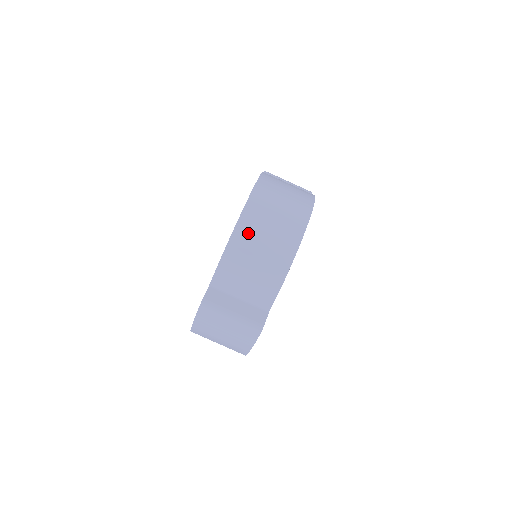
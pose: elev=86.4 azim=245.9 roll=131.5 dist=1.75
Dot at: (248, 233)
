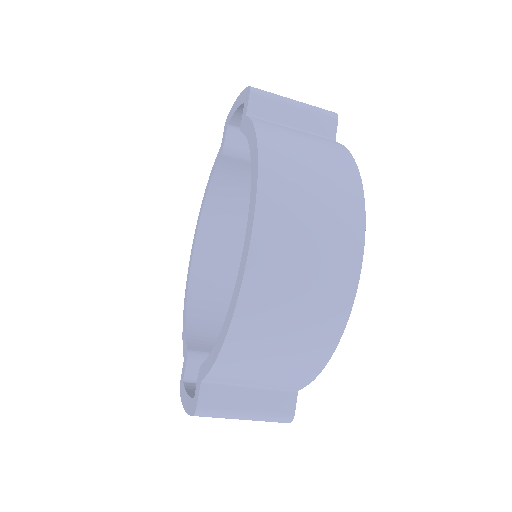
Dot at: (258, 322)
